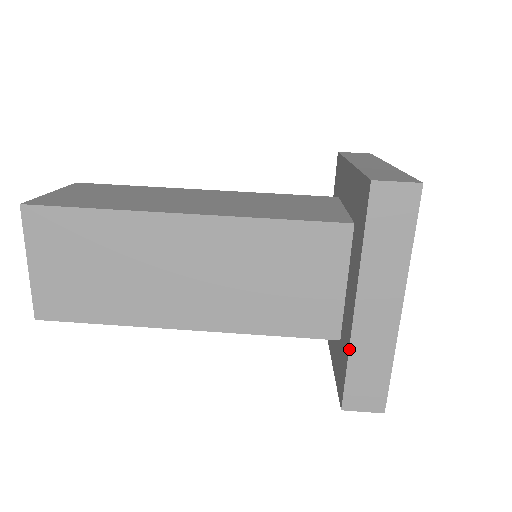
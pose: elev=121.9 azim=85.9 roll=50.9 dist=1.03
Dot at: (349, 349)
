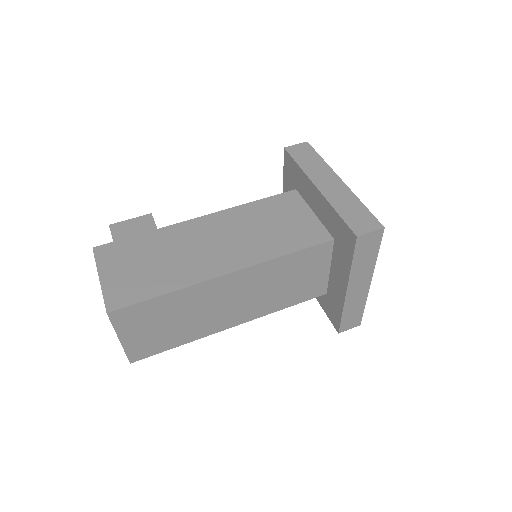
Dot at: (343, 309)
